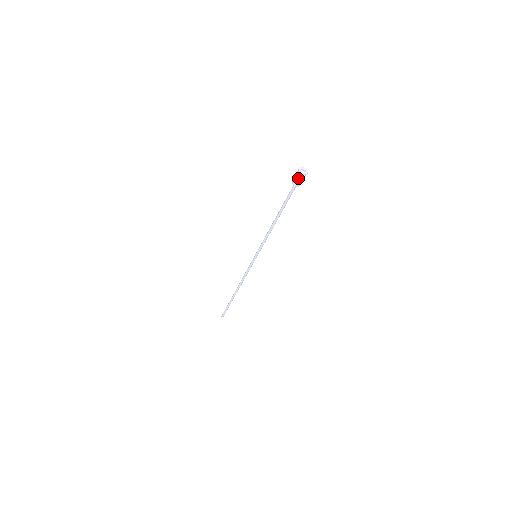
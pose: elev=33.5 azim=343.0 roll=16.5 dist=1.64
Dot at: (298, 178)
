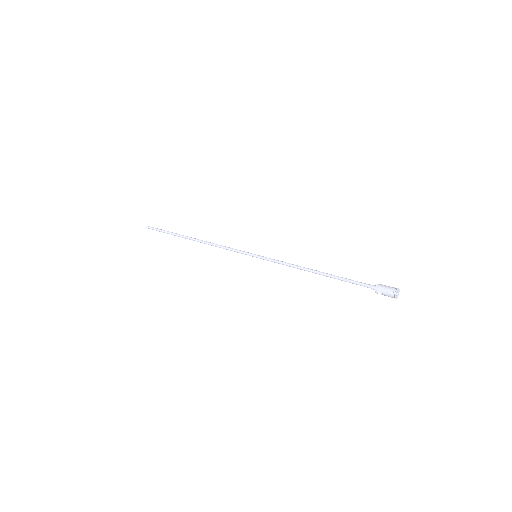
Dot at: (388, 296)
